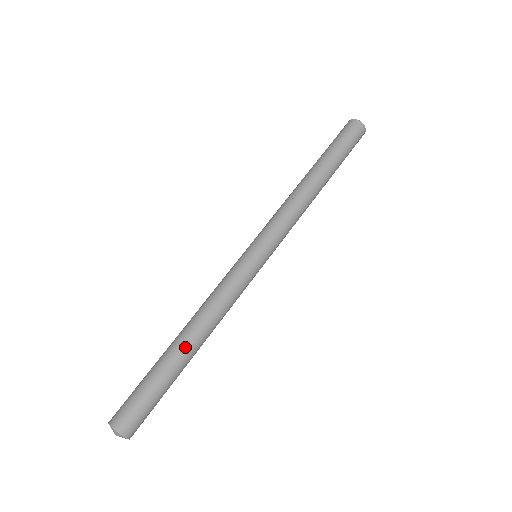
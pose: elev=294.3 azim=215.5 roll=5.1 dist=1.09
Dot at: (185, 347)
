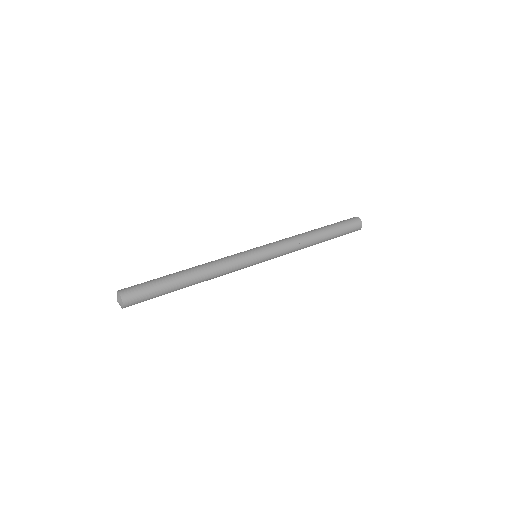
Dot at: (188, 281)
